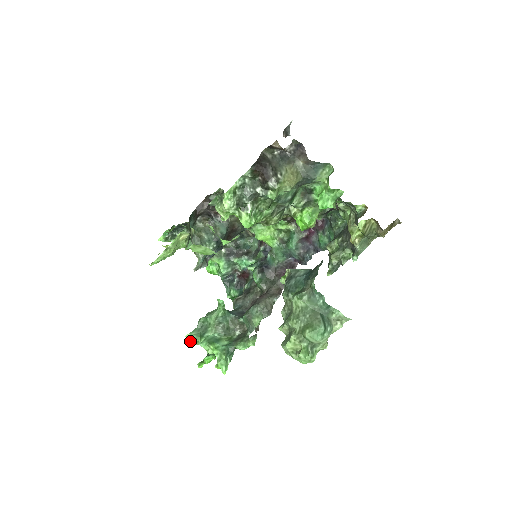
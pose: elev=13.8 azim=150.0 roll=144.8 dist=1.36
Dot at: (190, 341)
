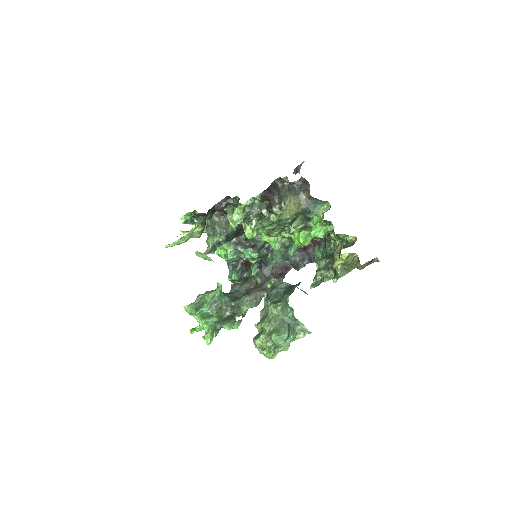
Dot at: (187, 311)
